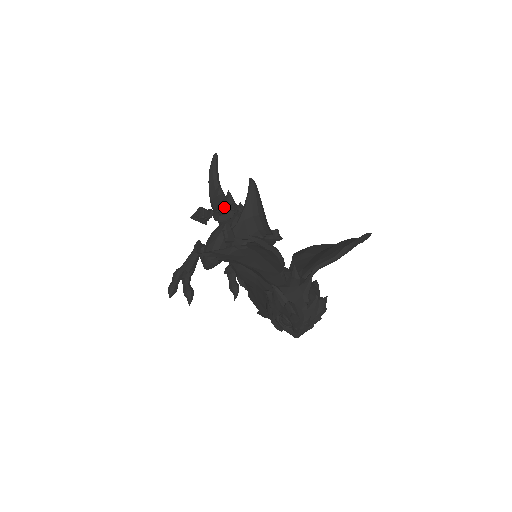
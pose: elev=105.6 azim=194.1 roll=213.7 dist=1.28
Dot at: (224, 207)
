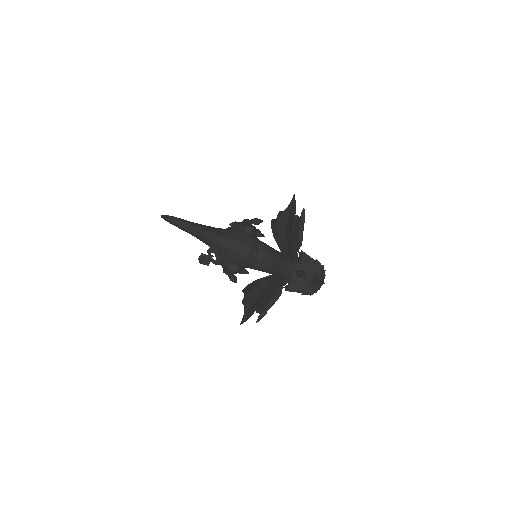
Dot at: (210, 253)
